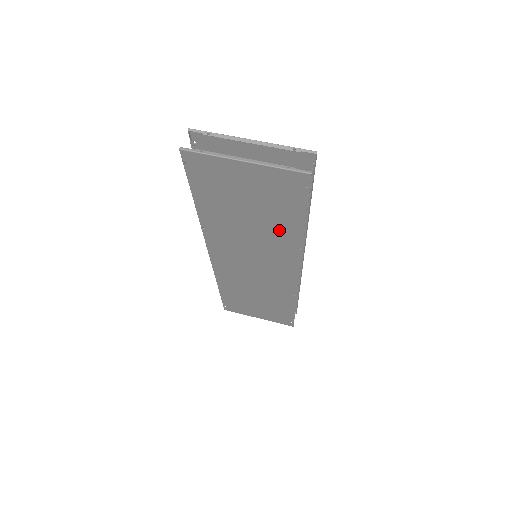
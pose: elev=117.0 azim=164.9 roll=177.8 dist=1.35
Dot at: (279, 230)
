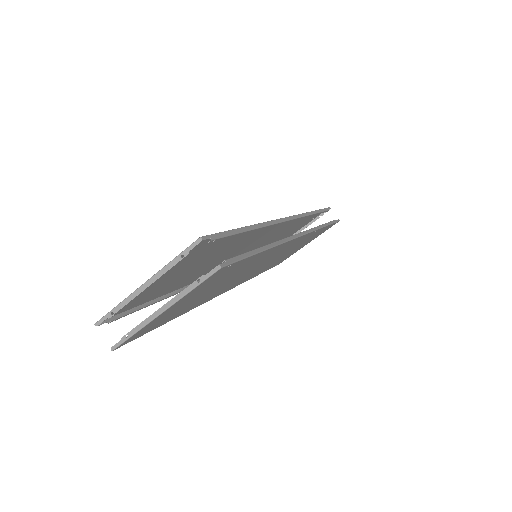
Dot at: (250, 264)
